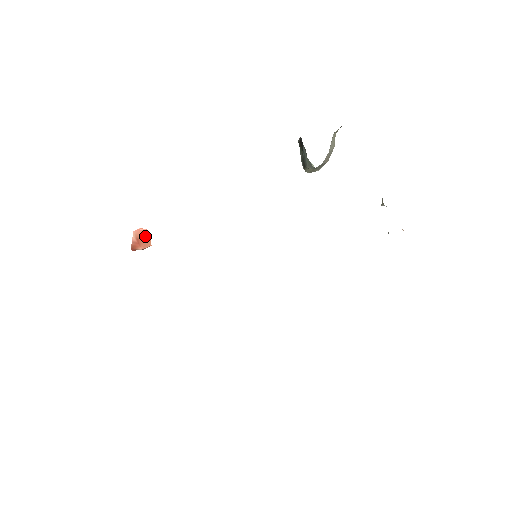
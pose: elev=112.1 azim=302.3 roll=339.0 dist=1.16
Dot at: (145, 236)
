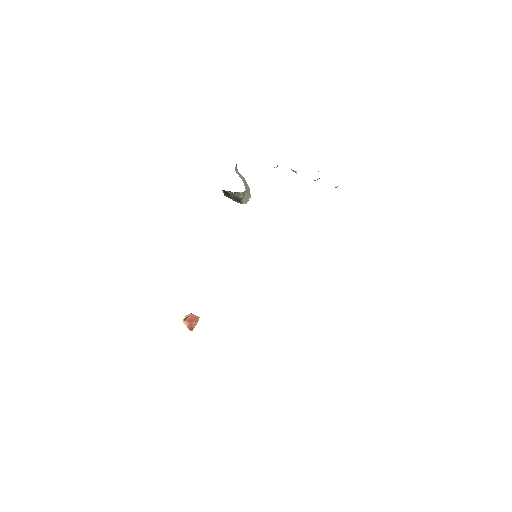
Dot at: (191, 317)
